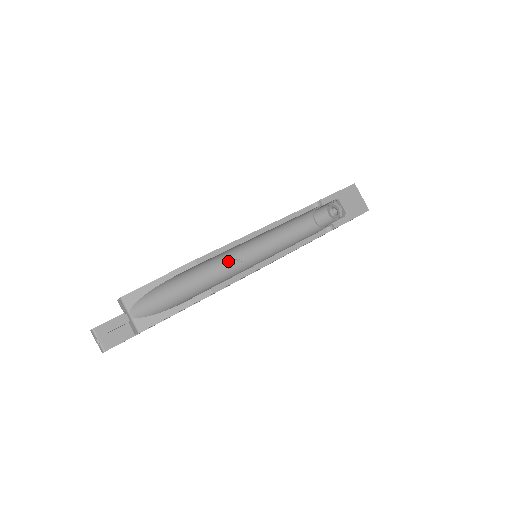
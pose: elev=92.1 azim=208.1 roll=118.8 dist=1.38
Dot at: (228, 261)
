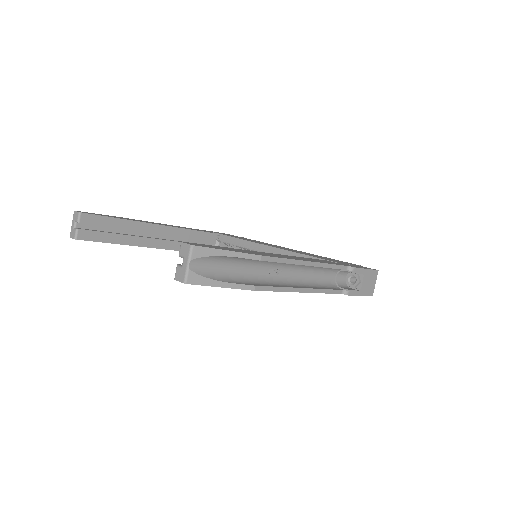
Dot at: (272, 268)
